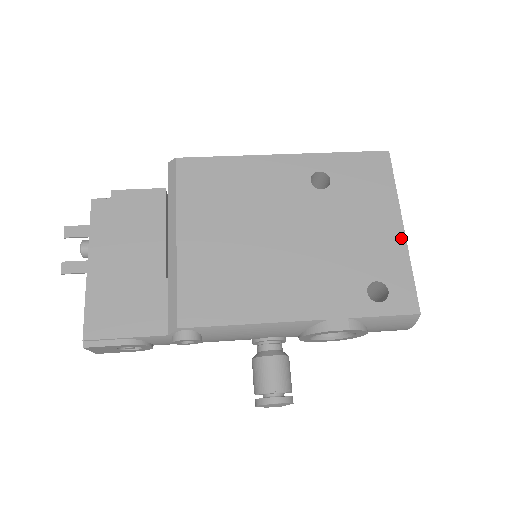
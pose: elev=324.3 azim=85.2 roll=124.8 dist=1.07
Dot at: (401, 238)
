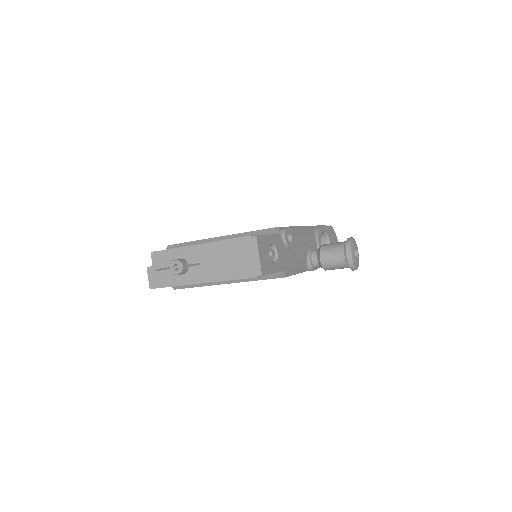
Dot at: occluded
